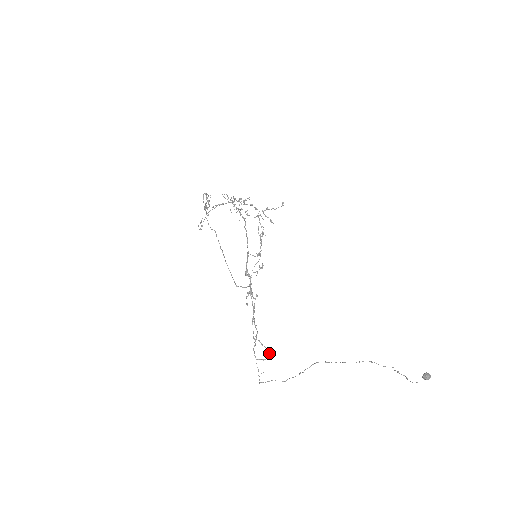
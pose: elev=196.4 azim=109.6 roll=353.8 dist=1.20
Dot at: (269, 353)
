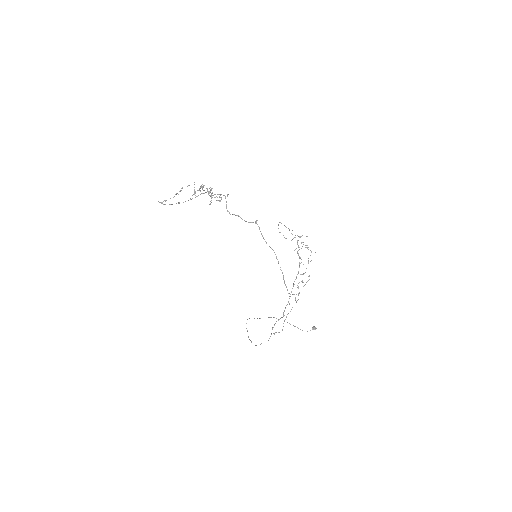
Dot at: (282, 330)
